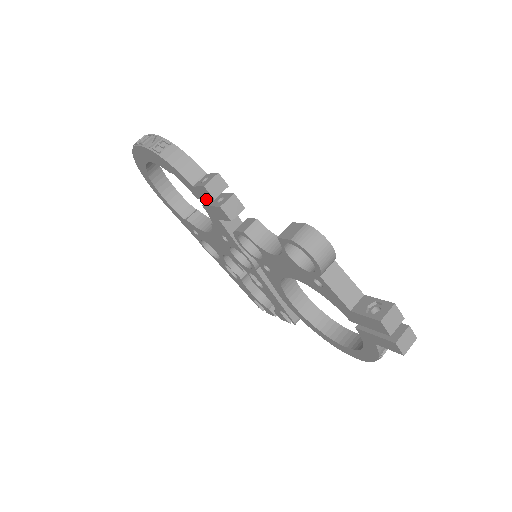
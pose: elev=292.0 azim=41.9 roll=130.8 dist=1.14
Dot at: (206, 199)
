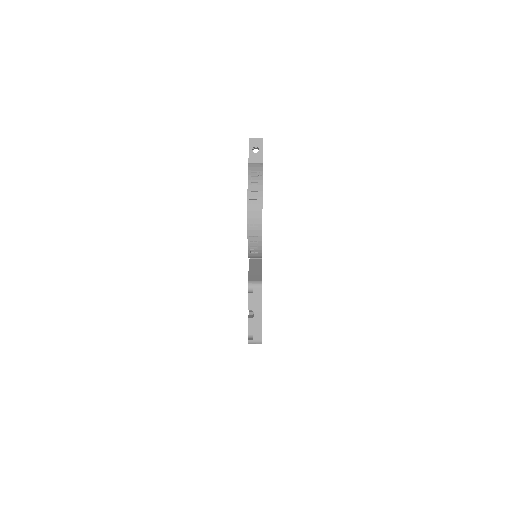
Dot at: occluded
